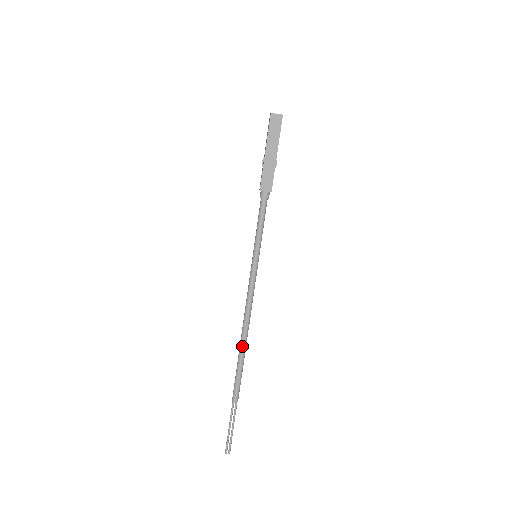
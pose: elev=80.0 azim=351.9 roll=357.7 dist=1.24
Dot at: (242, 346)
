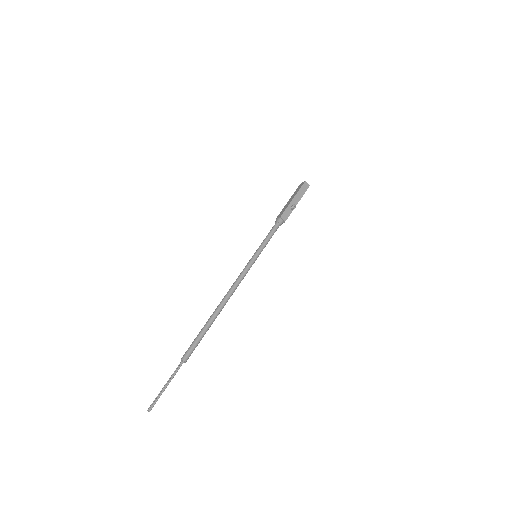
Dot at: (212, 314)
